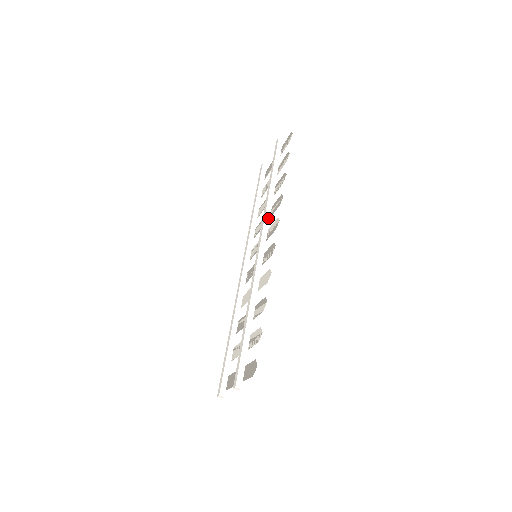
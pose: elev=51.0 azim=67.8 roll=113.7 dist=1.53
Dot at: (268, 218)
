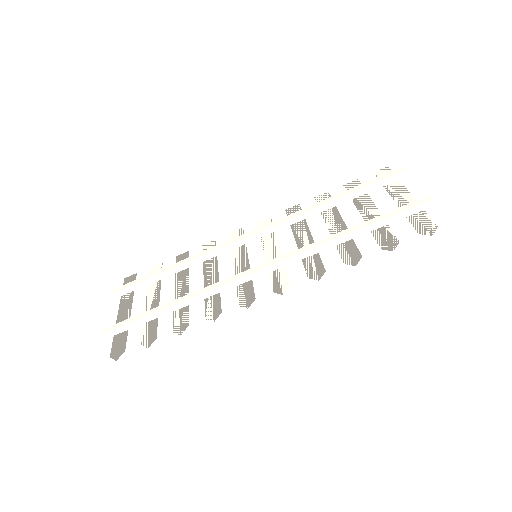
Dot at: (296, 260)
